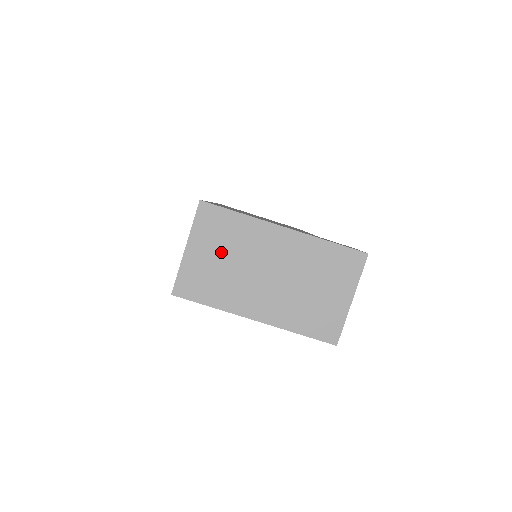
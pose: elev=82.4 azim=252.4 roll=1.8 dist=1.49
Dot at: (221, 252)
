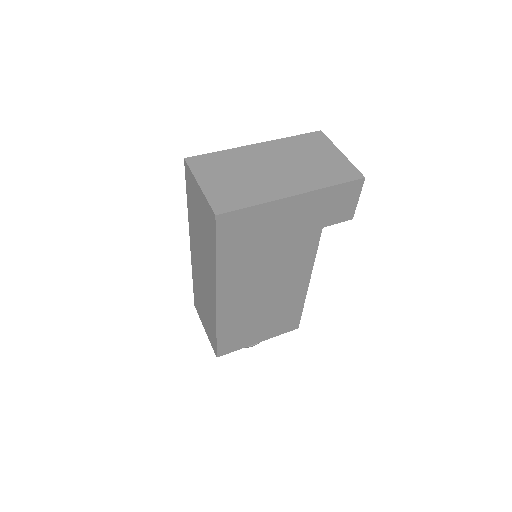
Dot at: (228, 174)
